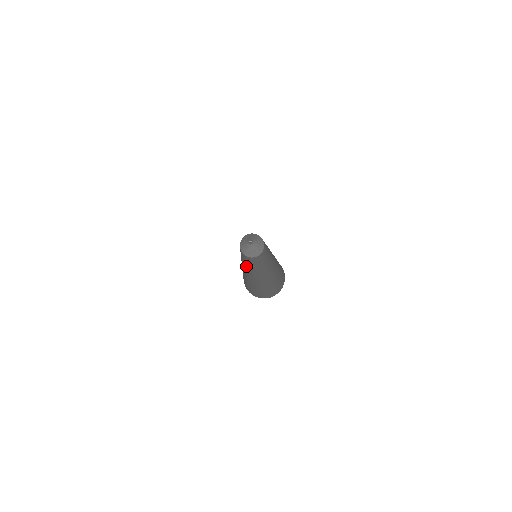
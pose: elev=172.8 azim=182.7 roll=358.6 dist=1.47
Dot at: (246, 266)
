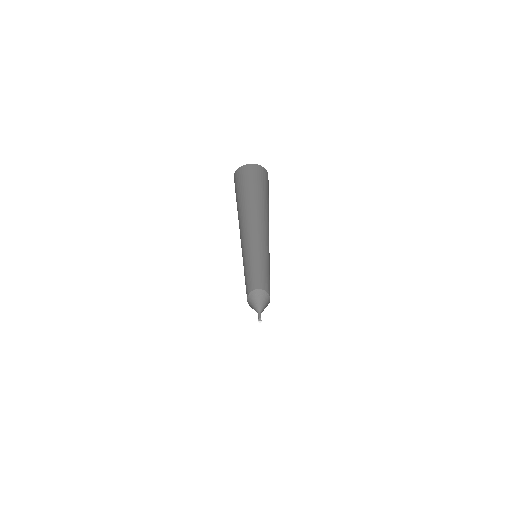
Dot at: occluded
